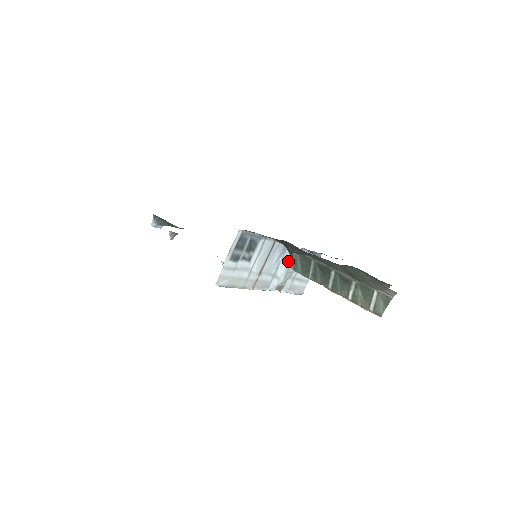
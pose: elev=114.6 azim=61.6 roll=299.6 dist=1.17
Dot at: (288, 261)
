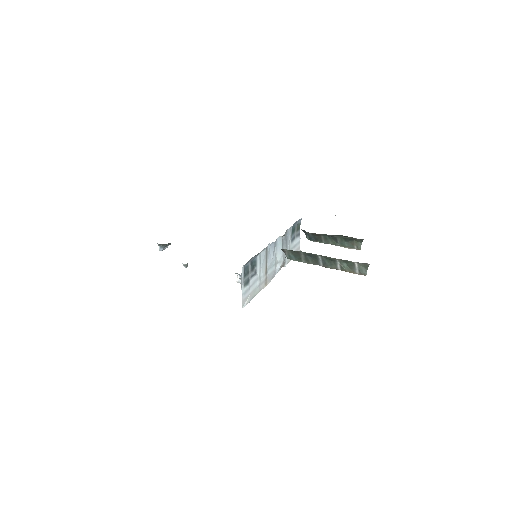
Dot at: (281, 248)
